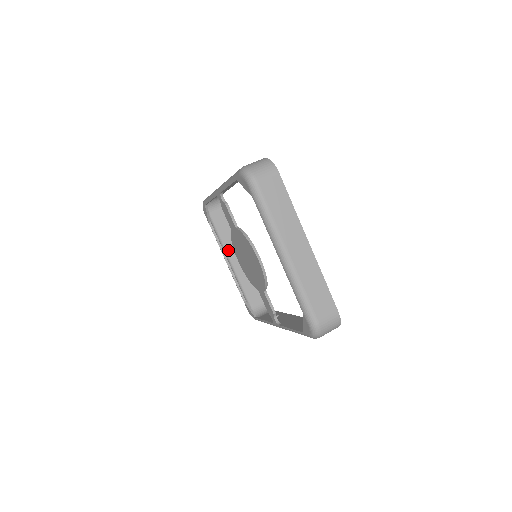
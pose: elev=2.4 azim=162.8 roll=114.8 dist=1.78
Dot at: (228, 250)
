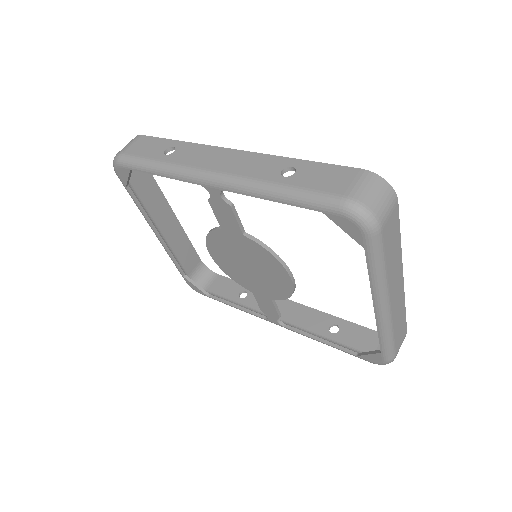
Dot at: (154, 216)
